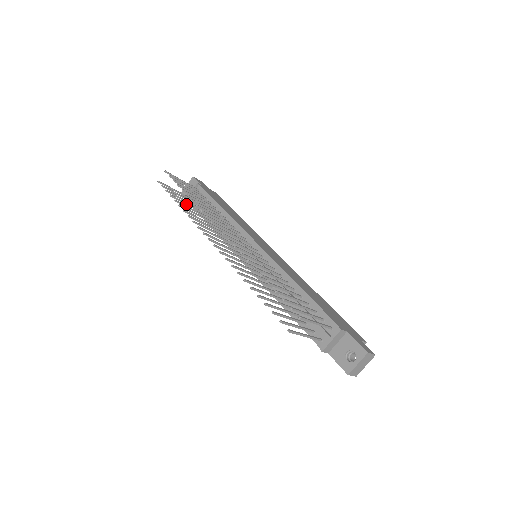
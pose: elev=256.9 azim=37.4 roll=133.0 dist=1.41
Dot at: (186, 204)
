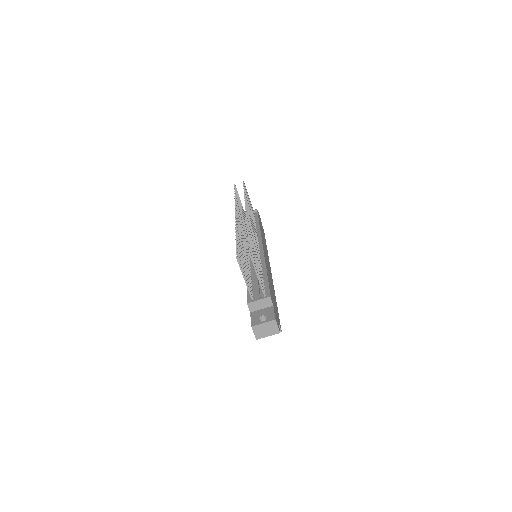
Dot at: (240, 206)
